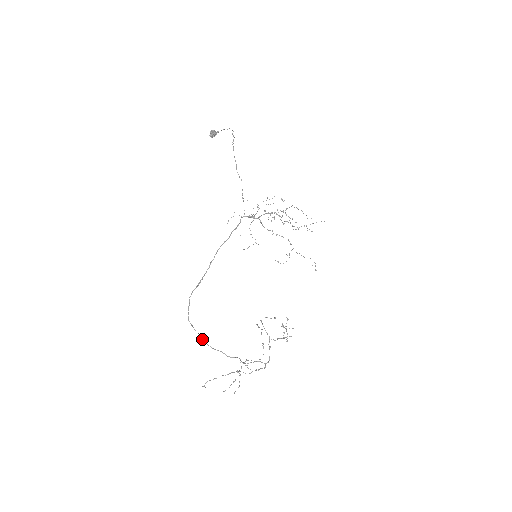
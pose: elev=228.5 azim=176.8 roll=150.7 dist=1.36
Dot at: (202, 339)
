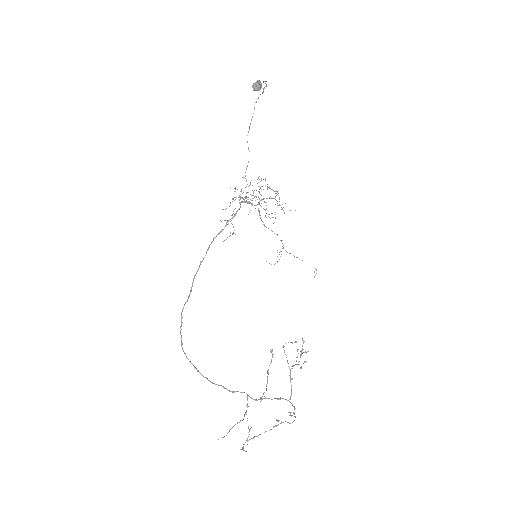
Dot at: (199, 372)
